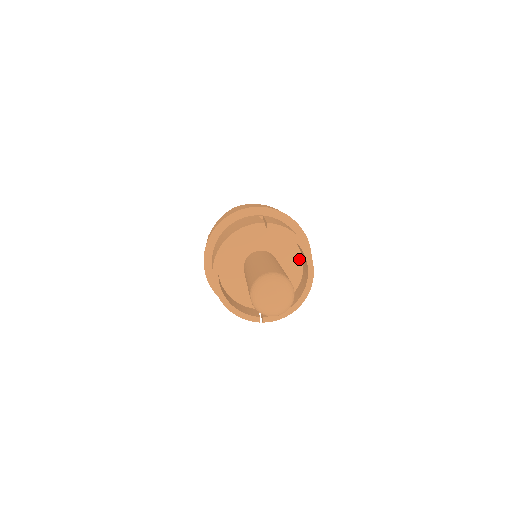
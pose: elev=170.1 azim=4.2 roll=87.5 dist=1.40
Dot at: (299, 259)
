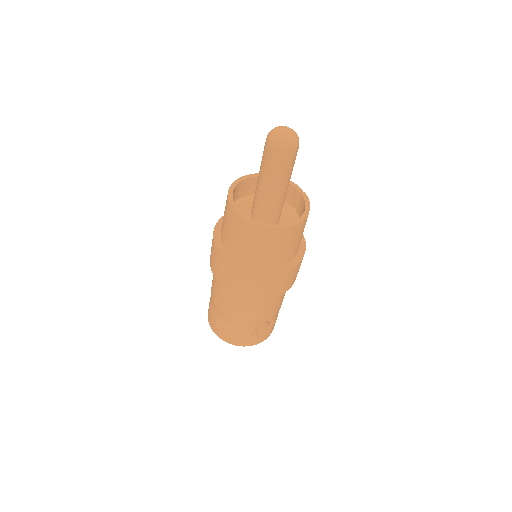
Dot at: occluded
